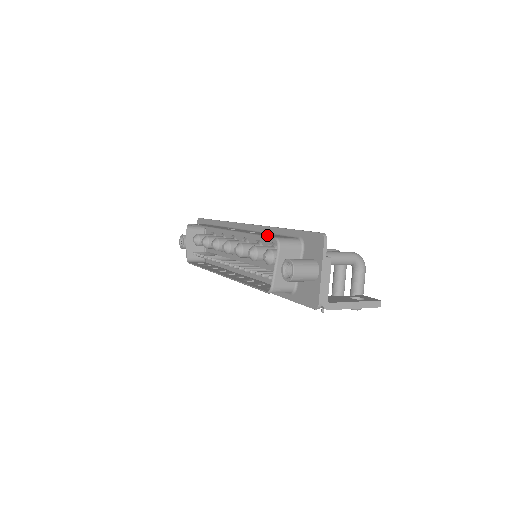
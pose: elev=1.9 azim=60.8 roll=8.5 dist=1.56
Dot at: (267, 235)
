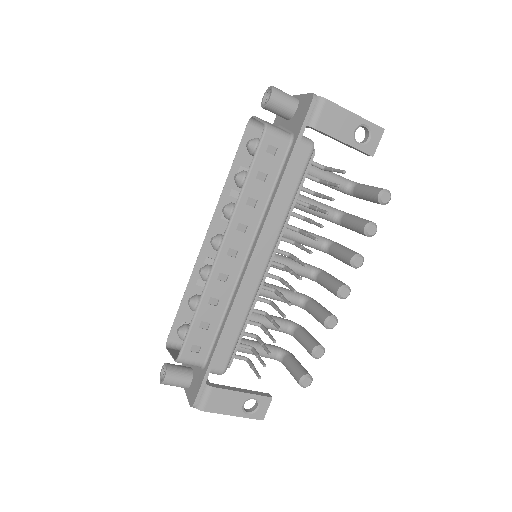
Dot at: (243, 148)
